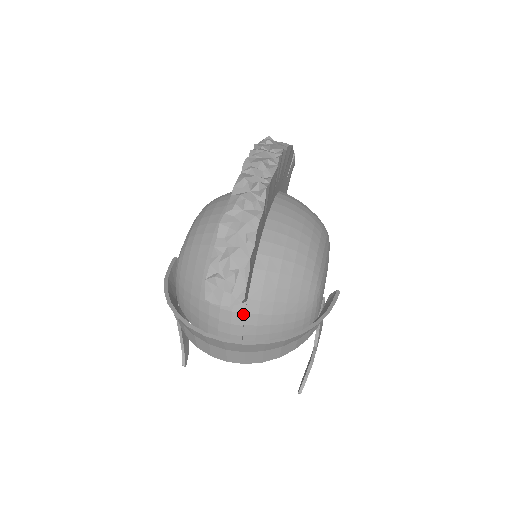
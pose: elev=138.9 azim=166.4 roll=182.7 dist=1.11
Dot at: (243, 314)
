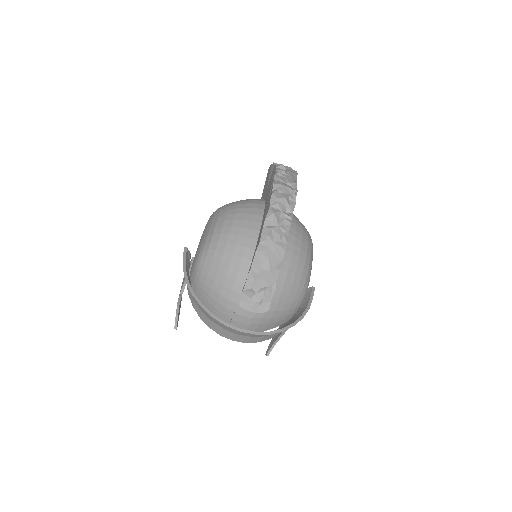
Dot at: occluded
